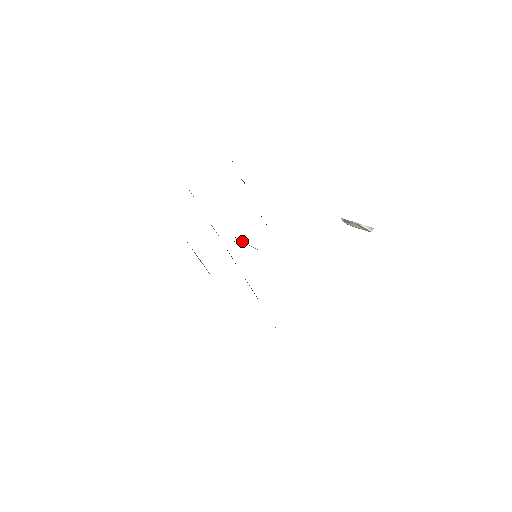
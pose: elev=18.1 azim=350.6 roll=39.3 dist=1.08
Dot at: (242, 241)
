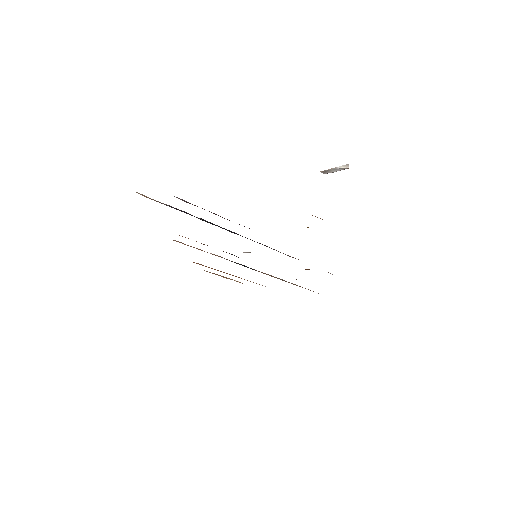
Dot at: occluded
